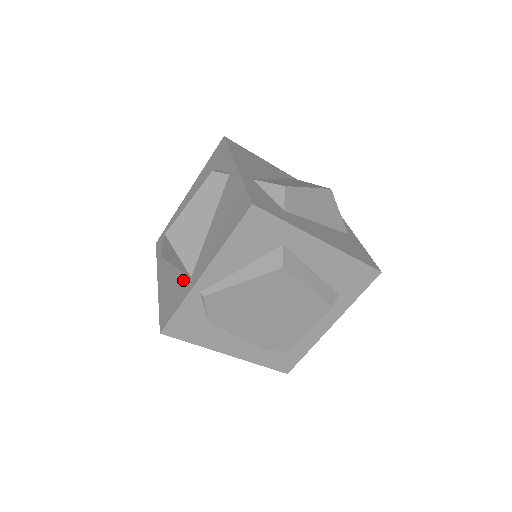
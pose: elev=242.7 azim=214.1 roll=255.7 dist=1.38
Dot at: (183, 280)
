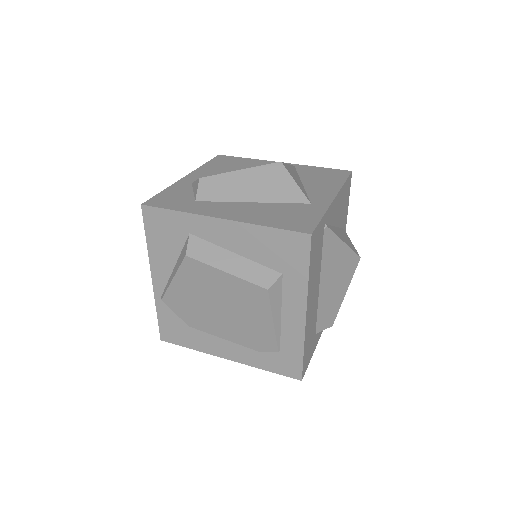
Dot at: occluded
